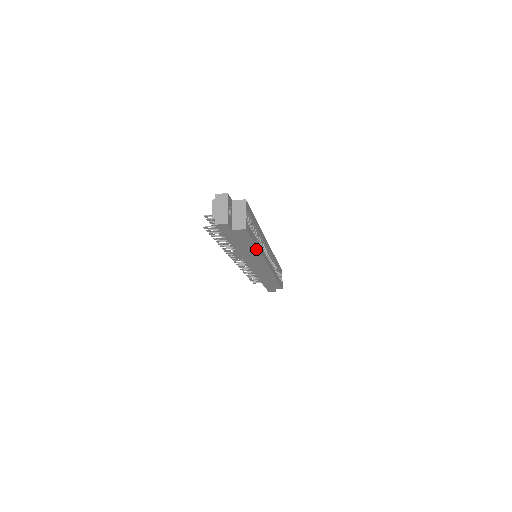
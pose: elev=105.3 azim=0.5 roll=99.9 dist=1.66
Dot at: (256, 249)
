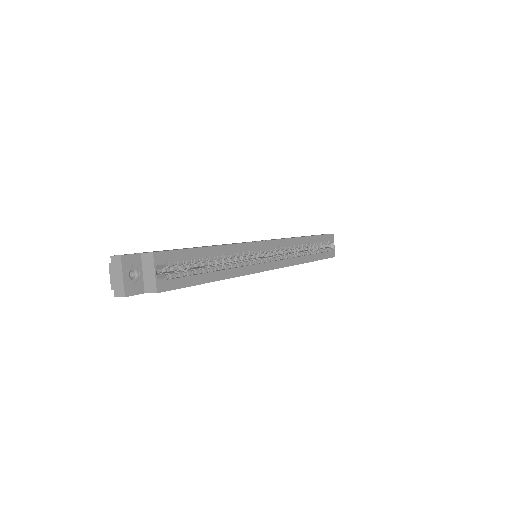
Dot at: (216, 280)
